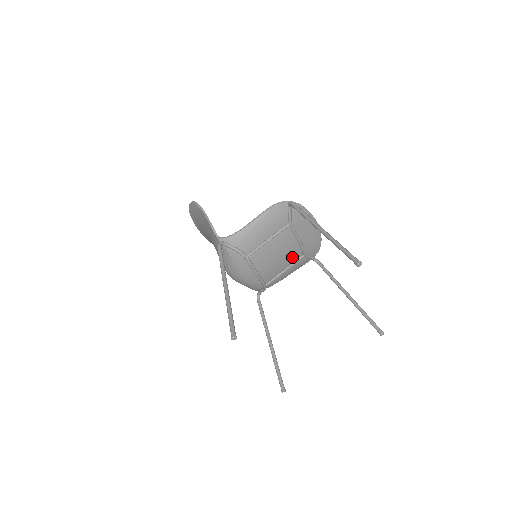
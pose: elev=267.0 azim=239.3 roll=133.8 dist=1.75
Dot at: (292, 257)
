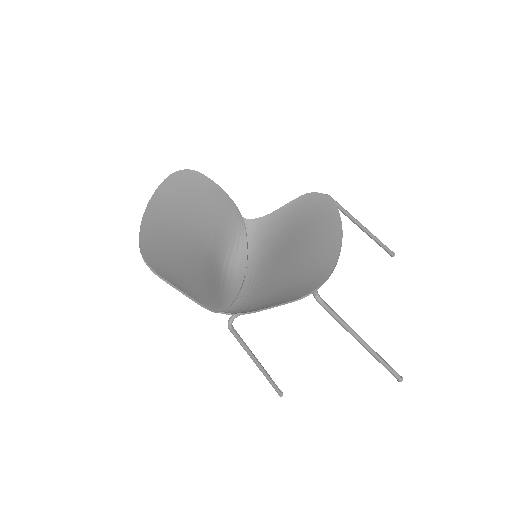
Dot at: occluded
